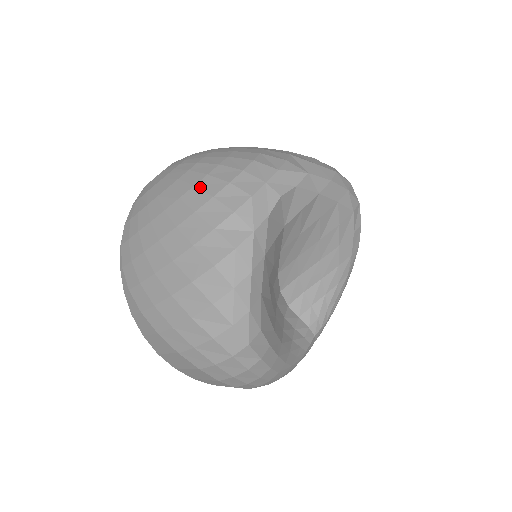
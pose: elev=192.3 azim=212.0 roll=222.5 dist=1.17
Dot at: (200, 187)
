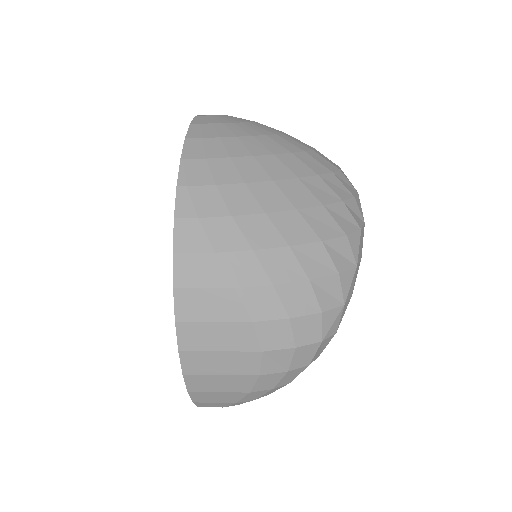
Dot at: (313, 156)
